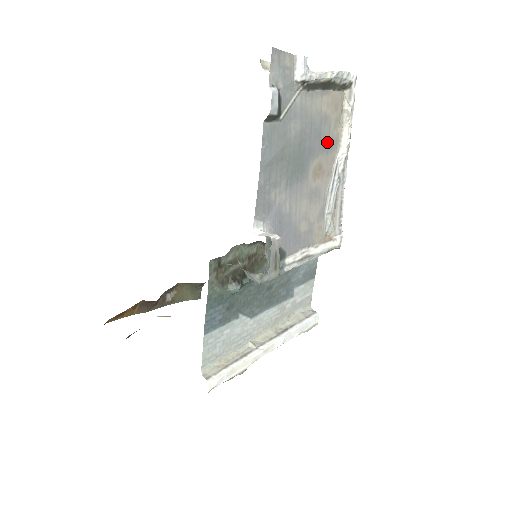
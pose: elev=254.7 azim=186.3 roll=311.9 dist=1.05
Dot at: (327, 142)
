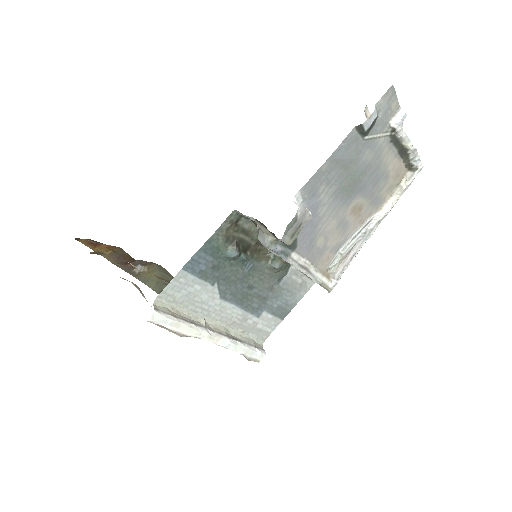
Dot at: (376, 195)
